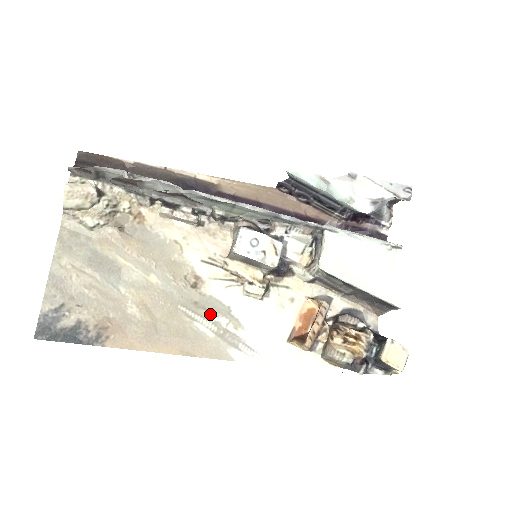
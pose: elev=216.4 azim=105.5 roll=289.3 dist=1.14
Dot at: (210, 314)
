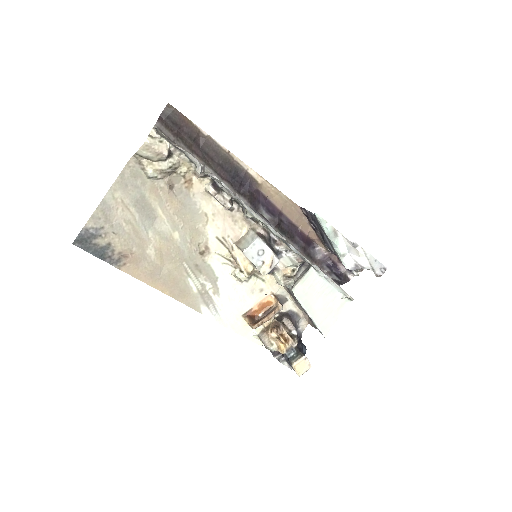
Dot at: (202, 277)
